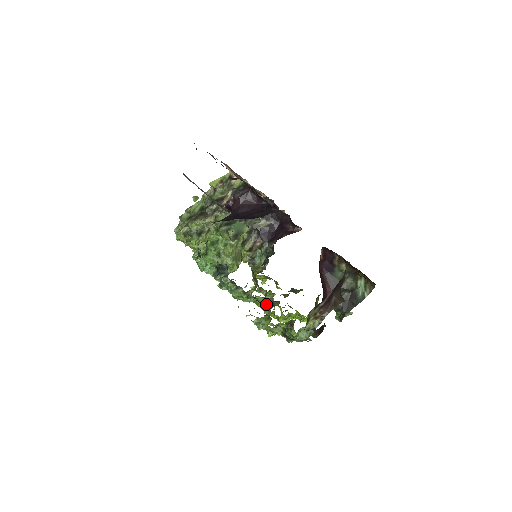
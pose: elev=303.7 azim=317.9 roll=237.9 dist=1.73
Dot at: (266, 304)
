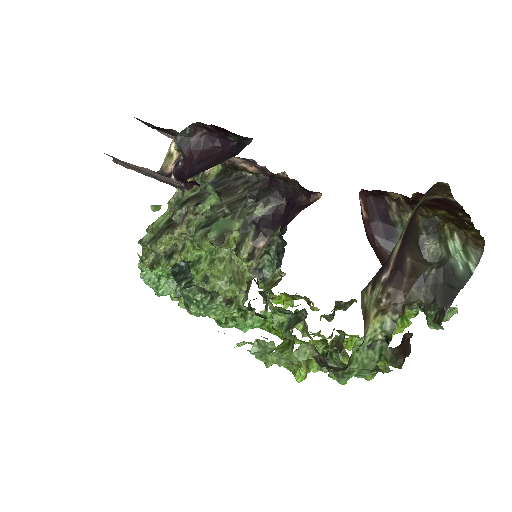
Dot at: (284, 324)
